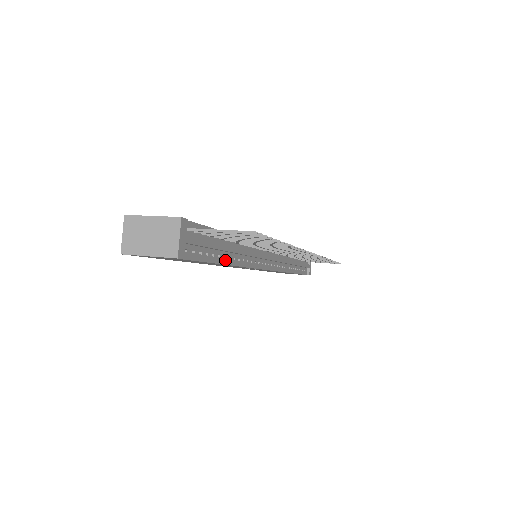
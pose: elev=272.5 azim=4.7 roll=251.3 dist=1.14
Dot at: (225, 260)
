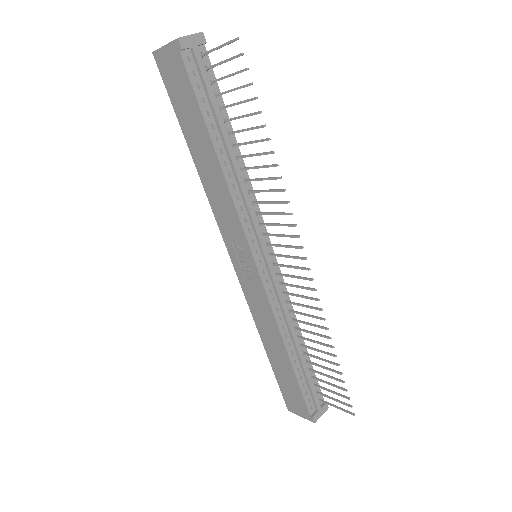
Dot at: (216, 142)
